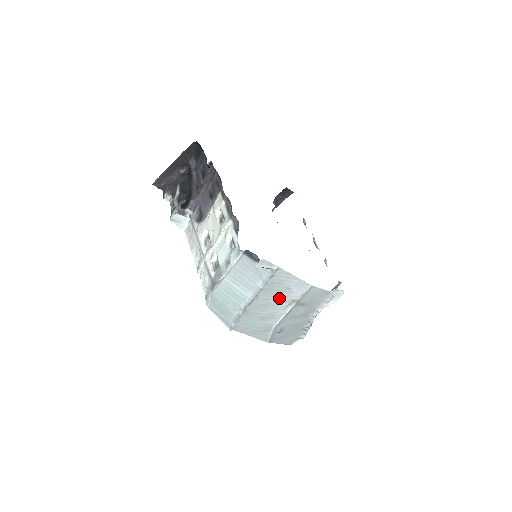
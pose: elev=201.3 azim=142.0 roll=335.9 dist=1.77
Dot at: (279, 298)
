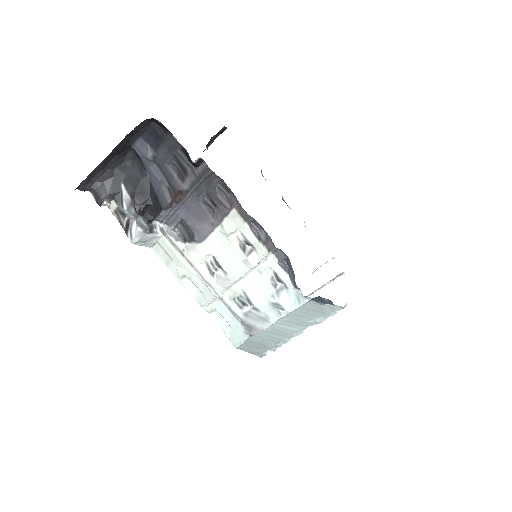
Dot at: occluded
